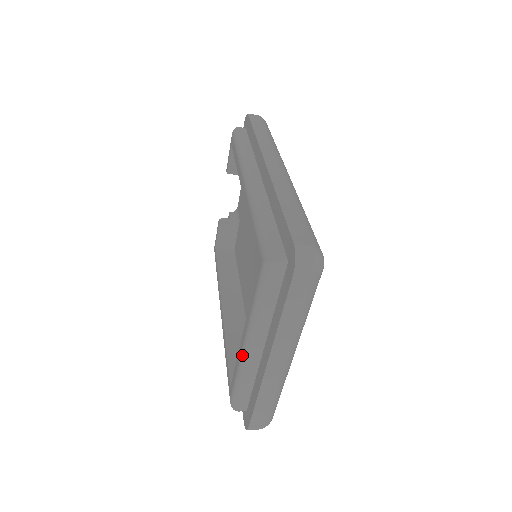
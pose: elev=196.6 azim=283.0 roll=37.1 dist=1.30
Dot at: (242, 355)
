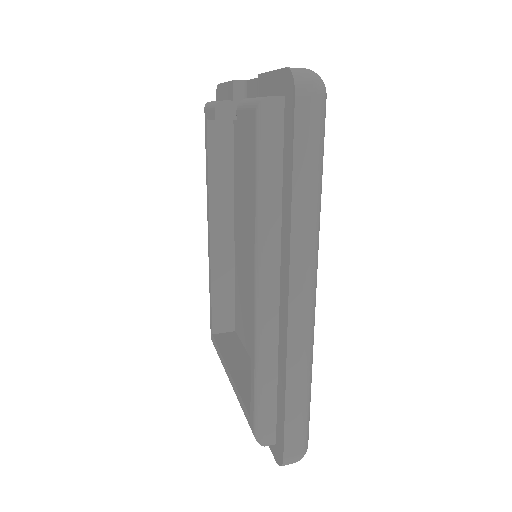
Dot at: (225, 371)
